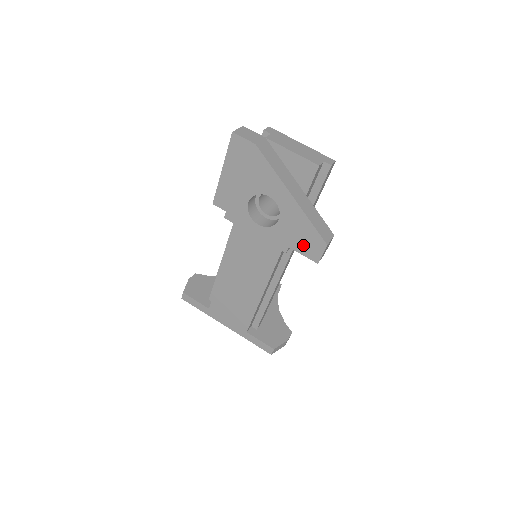
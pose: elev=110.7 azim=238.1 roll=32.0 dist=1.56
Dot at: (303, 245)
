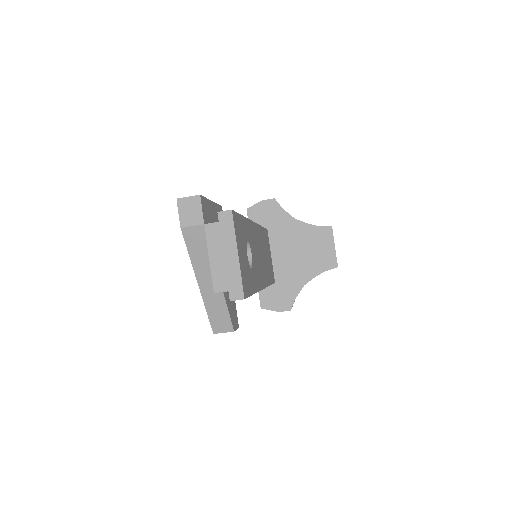
Dot at: occluded
